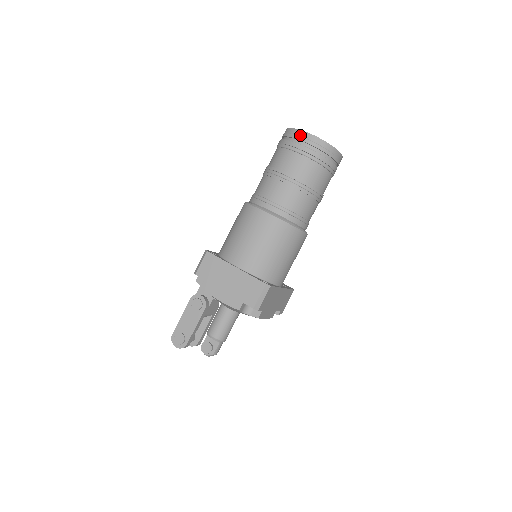
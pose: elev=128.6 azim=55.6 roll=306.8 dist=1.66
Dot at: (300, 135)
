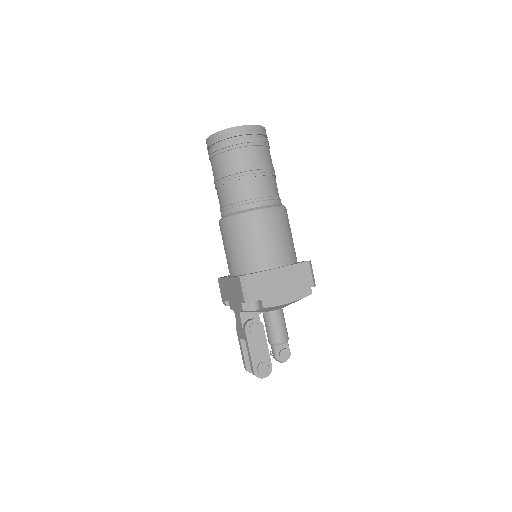
Dot at: (241, 130)
